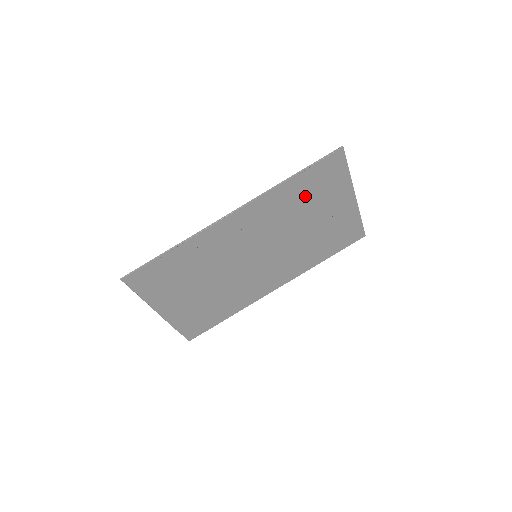
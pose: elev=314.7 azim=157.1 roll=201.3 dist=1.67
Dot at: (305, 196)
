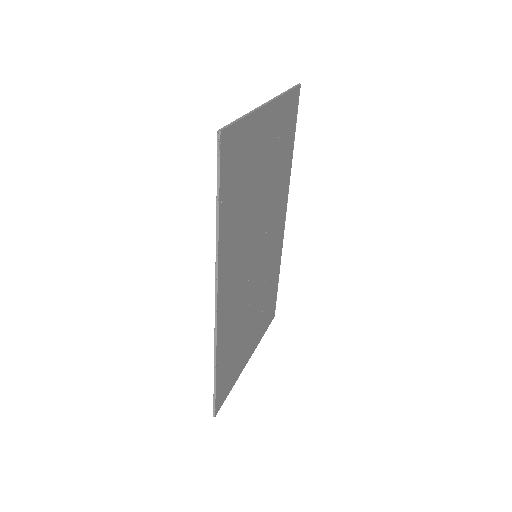
Dot at: (240, 195)
